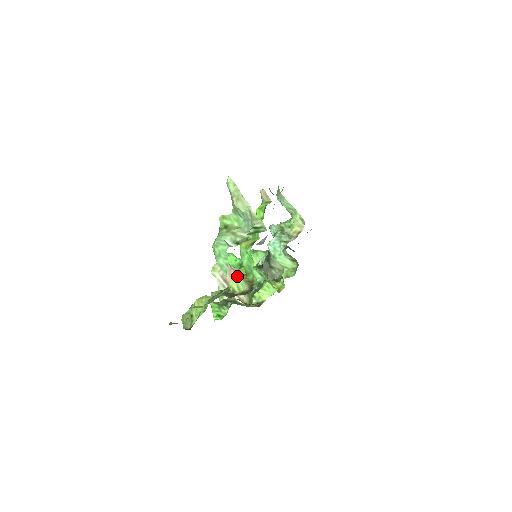
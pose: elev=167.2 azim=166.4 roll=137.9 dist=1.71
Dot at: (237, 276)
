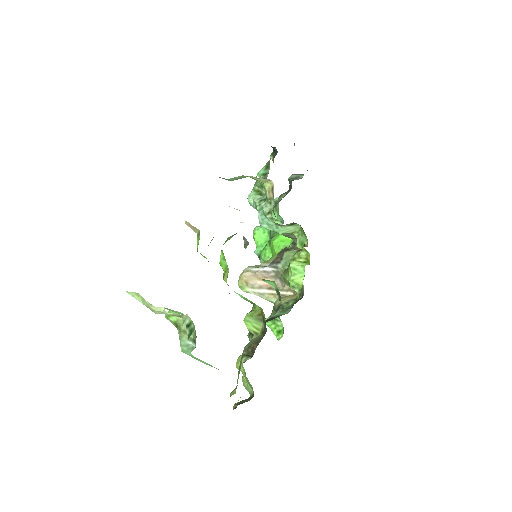
Dot at: (246, 317)
